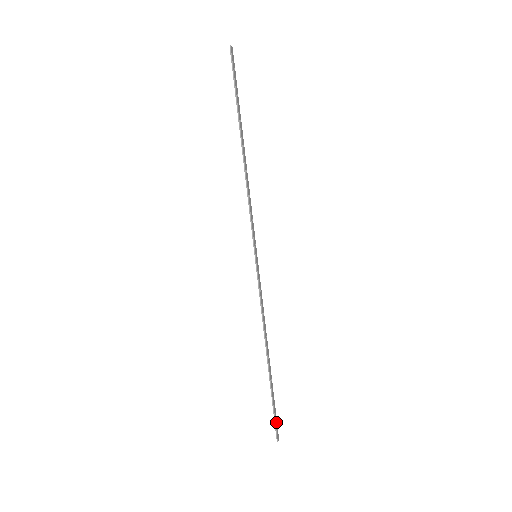
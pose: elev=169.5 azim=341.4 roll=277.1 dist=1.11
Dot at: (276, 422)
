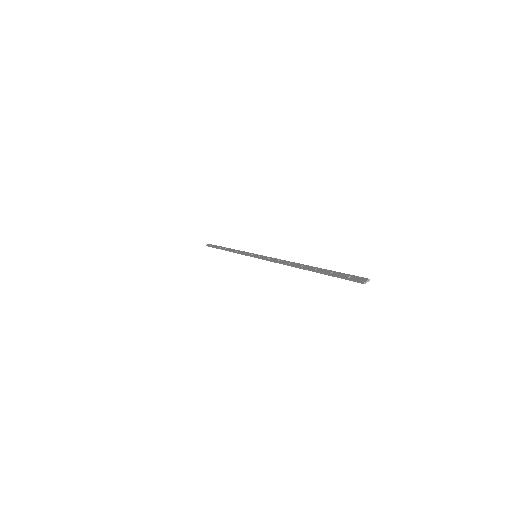
Dot at: (212, 245)
